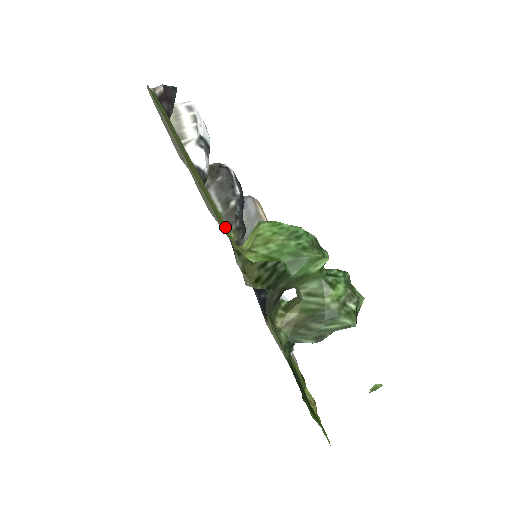
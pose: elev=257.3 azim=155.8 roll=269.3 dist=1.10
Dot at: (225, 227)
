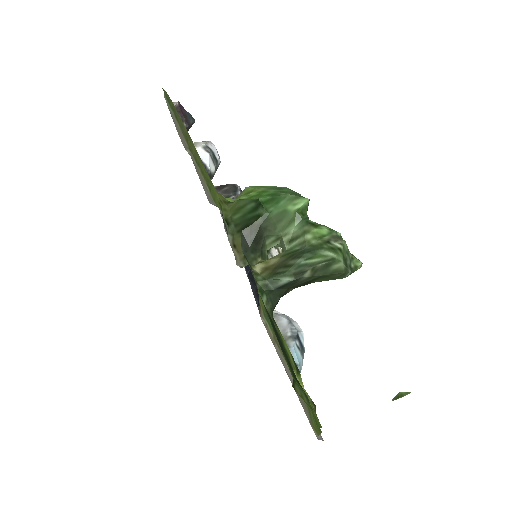
Dot at: occluded
